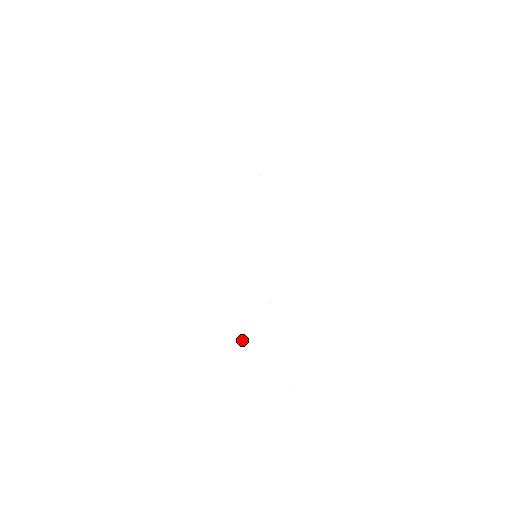
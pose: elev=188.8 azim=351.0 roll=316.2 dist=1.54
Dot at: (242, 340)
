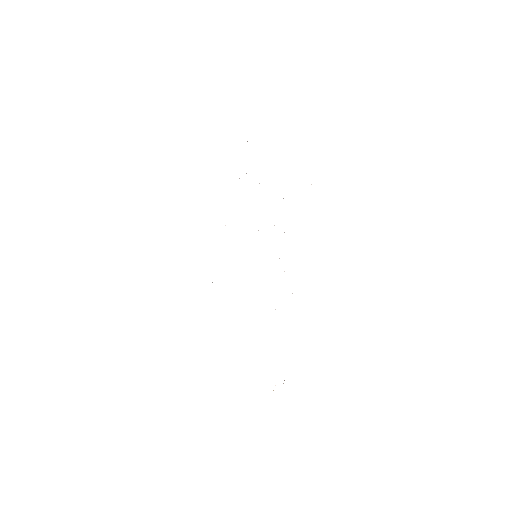
Dot at: occluded
